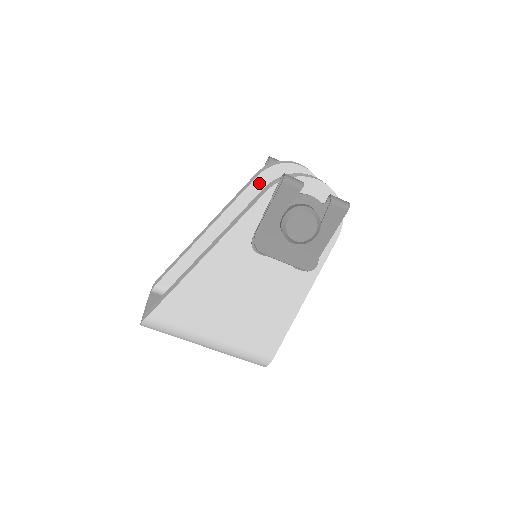
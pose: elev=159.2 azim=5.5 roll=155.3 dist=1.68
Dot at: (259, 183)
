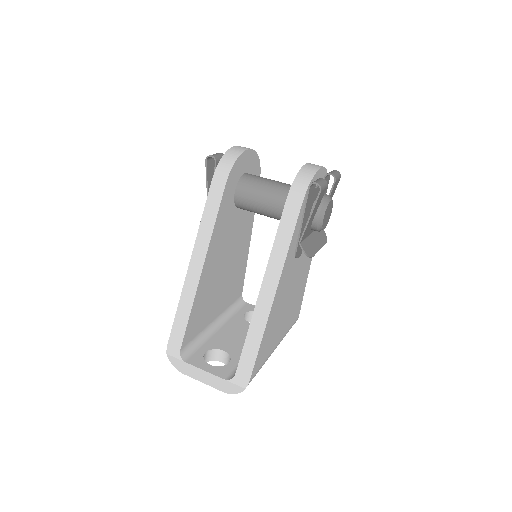
Dot at: (227, 191)
